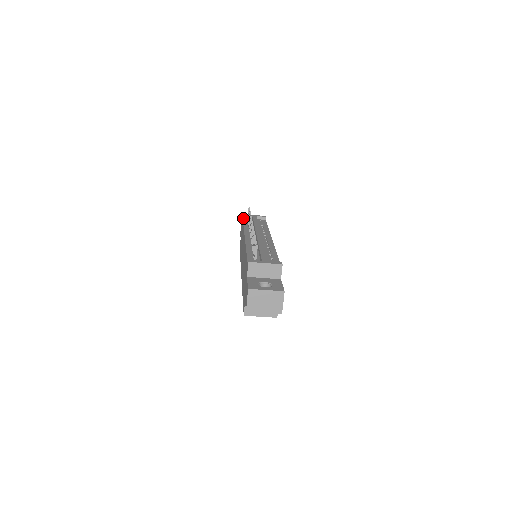
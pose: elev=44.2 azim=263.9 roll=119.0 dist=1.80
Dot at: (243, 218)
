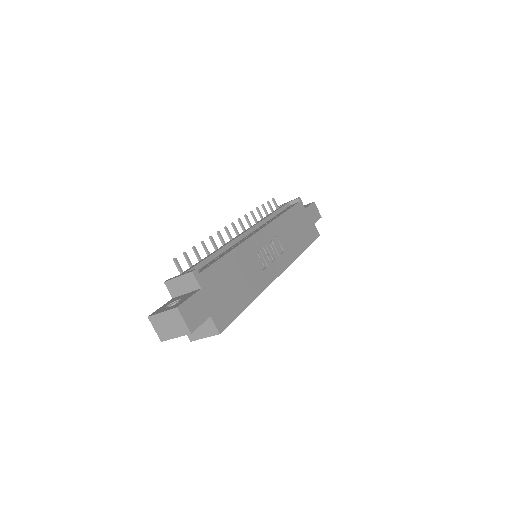
Dot at: occluded
